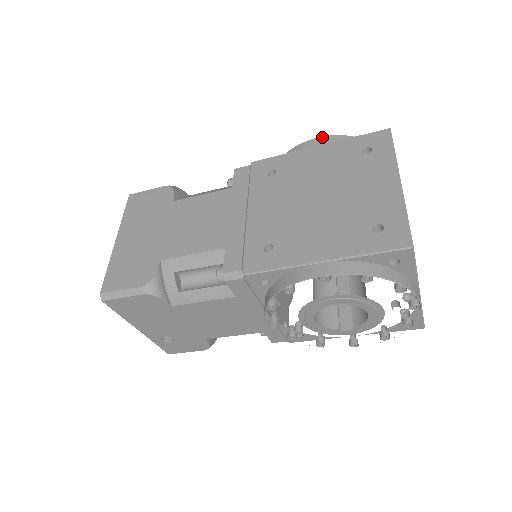
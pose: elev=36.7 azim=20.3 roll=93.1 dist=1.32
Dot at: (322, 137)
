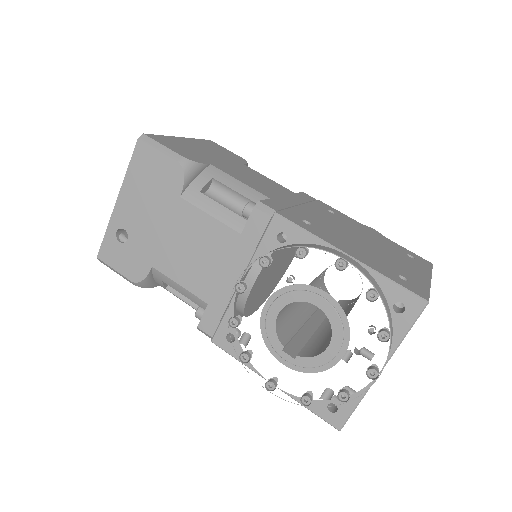
Dot at: occluded
